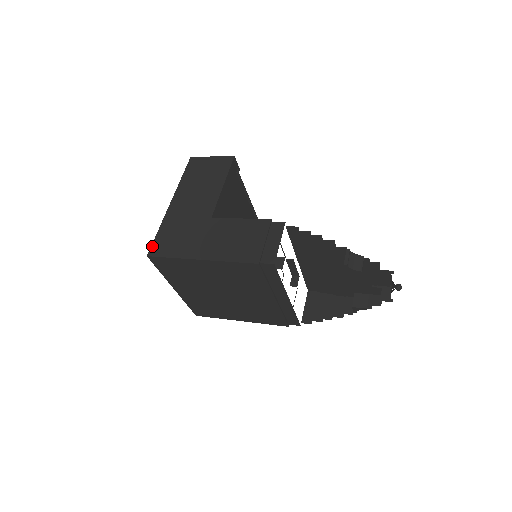
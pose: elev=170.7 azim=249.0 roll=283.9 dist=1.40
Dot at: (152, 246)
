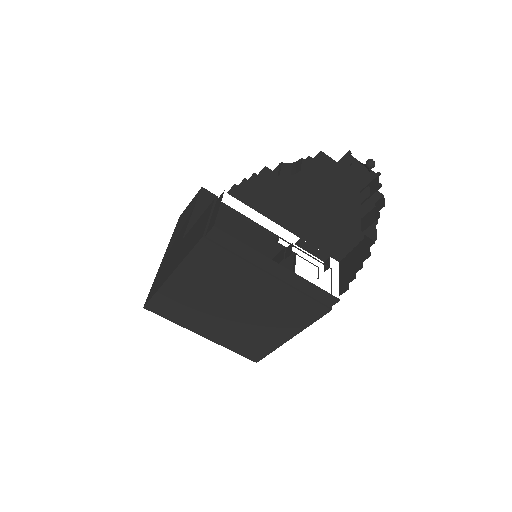
Dot at: (147, 297)
